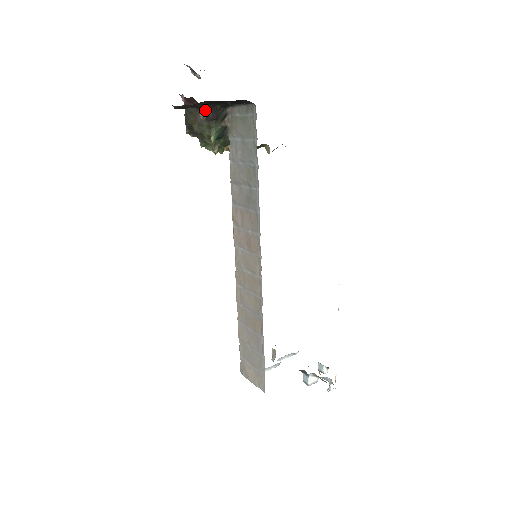
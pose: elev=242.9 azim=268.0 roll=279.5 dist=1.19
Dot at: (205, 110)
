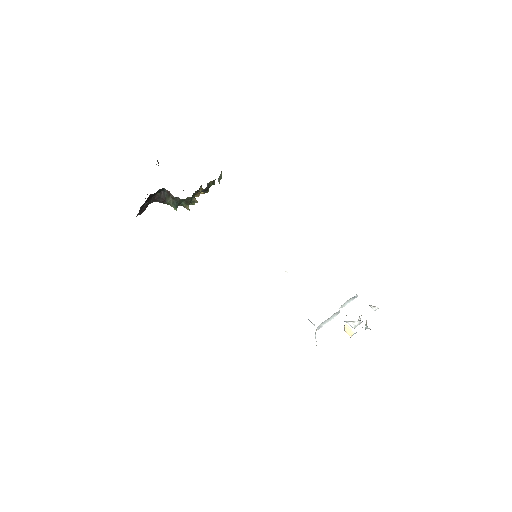
Dot at: (155, 201)
